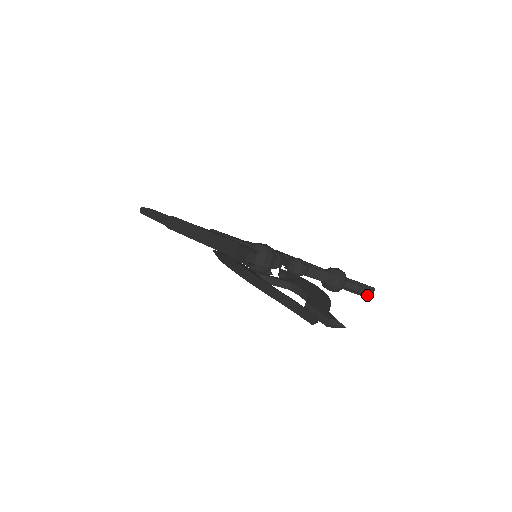
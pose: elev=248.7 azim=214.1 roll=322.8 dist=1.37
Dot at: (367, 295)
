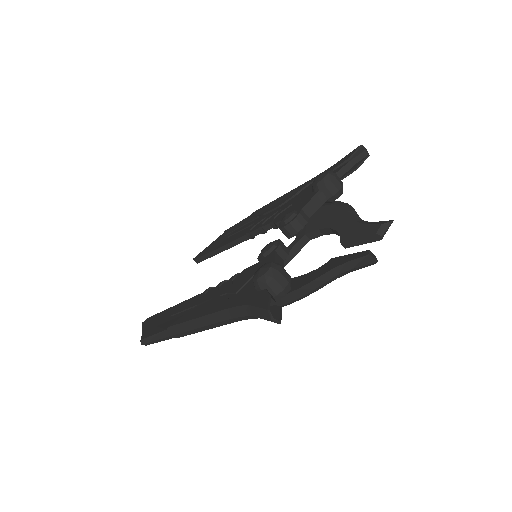
Dot at: (363, 157)
